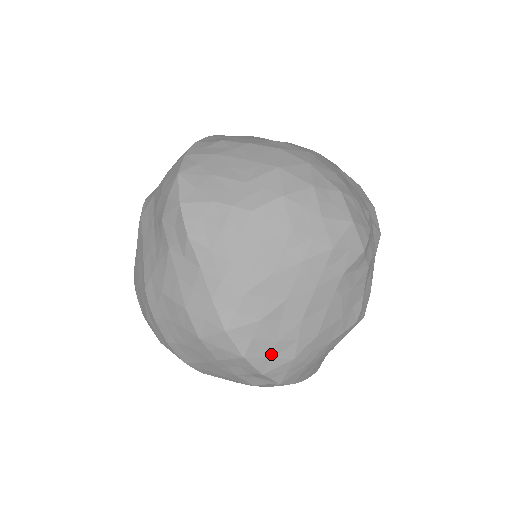
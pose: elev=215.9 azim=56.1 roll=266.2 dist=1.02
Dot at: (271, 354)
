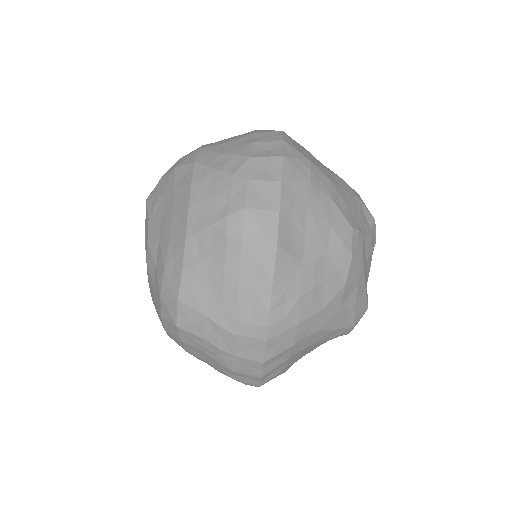
Dot at: (298, 147)
